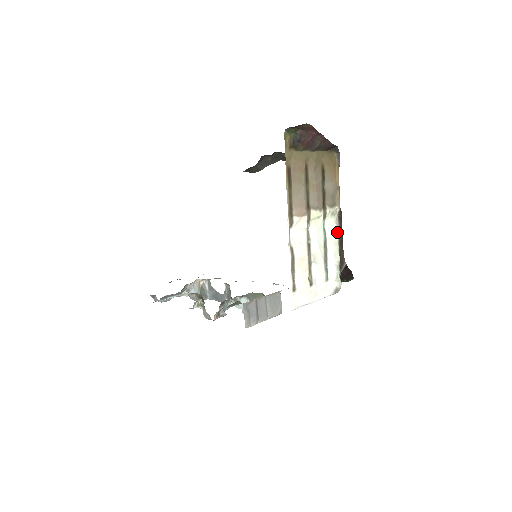
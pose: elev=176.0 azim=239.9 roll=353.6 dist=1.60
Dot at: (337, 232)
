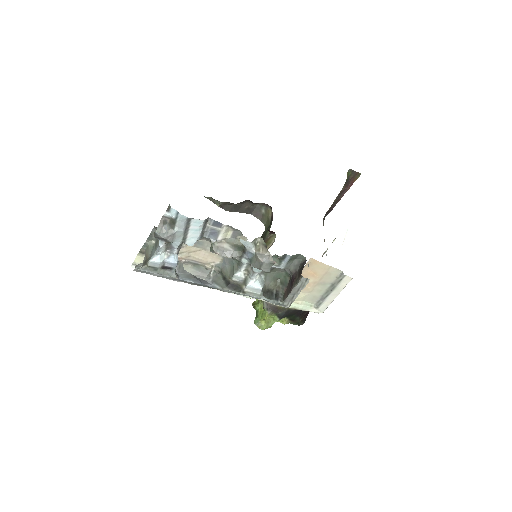
Dot at: occluded
